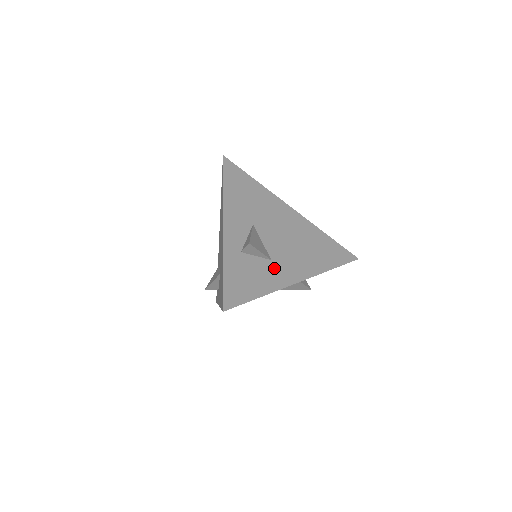
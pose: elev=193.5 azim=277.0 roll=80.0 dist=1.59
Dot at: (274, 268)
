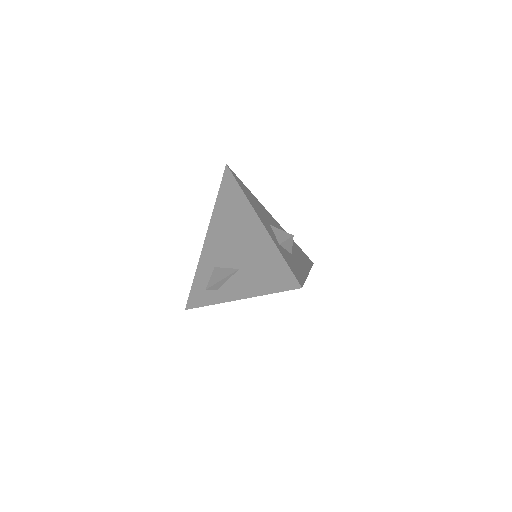
Dot at: (296, 260)
